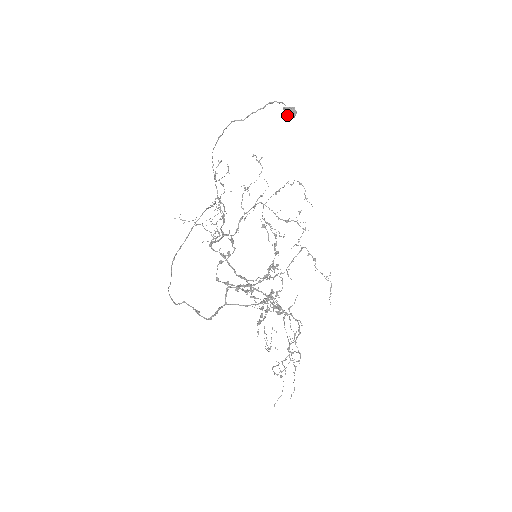
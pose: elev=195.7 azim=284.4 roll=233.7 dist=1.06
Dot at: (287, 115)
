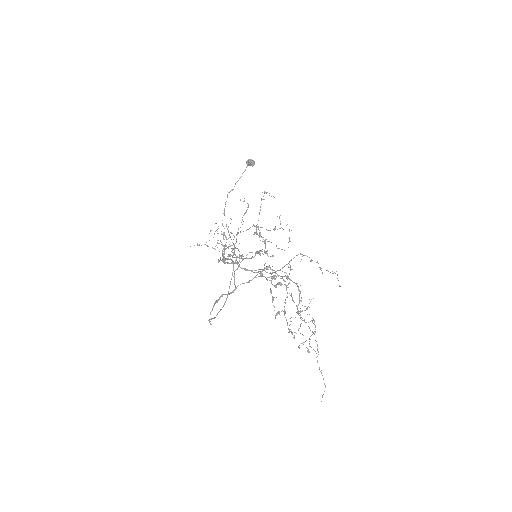
Dot at: (249, 165)
